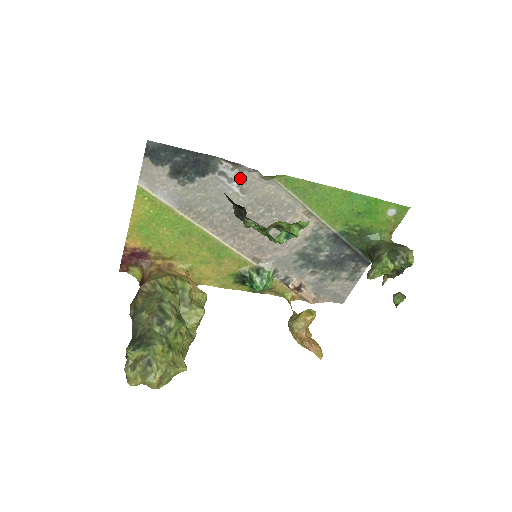
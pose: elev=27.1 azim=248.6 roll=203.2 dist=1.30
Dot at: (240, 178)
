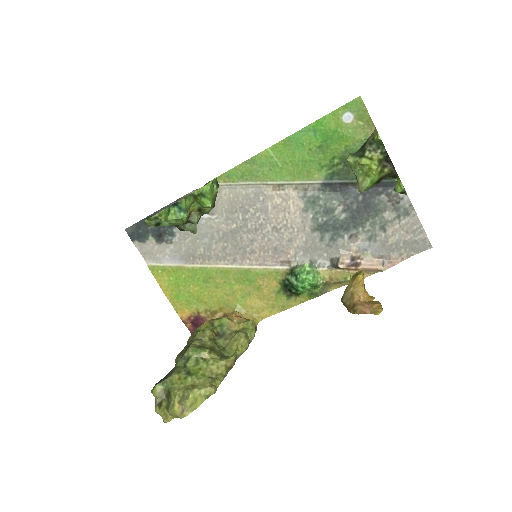
Dot at: occluded
